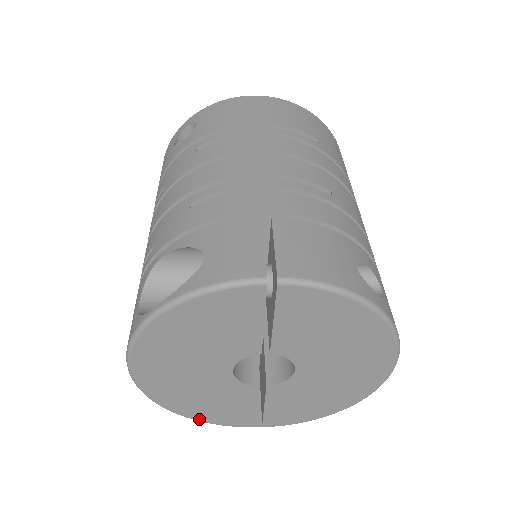
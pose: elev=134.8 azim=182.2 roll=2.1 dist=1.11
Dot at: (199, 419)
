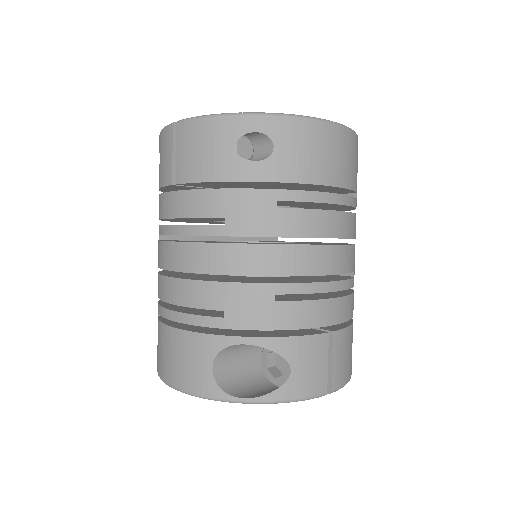
Dot at: occluded
